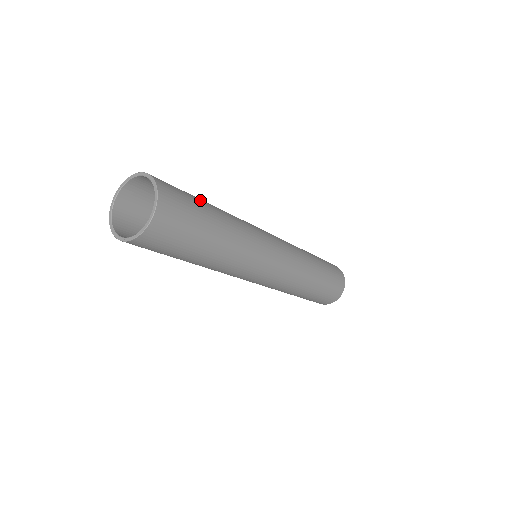
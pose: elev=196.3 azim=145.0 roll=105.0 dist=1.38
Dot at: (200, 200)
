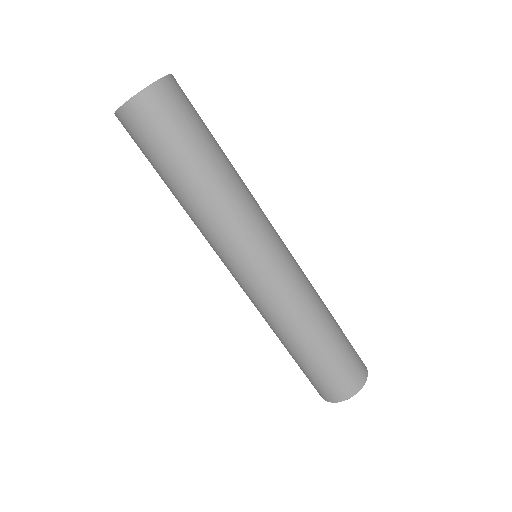
Dot at: occluded
